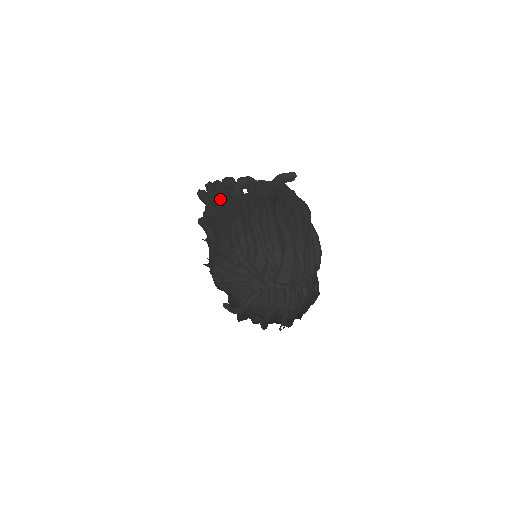
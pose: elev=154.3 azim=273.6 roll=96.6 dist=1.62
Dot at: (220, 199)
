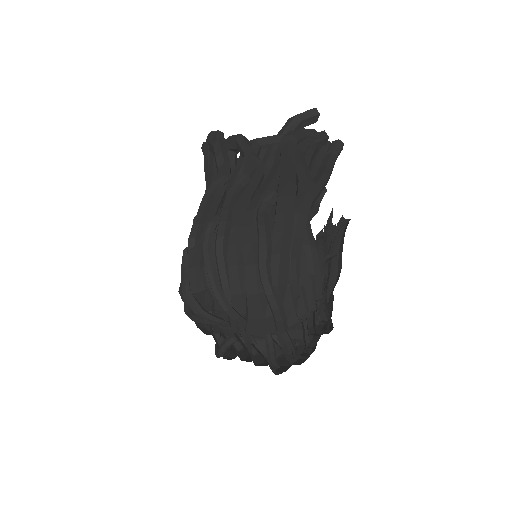
Dot at: occluded
